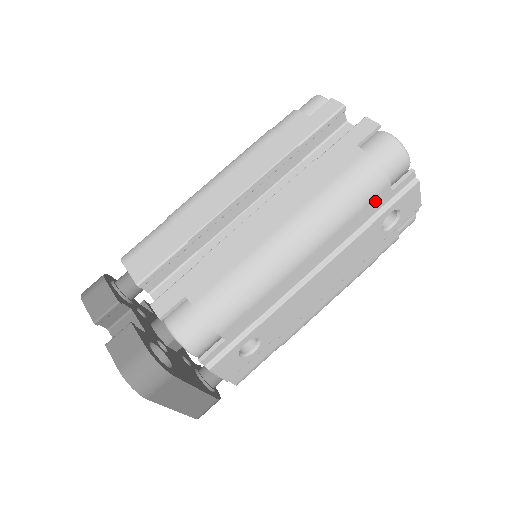
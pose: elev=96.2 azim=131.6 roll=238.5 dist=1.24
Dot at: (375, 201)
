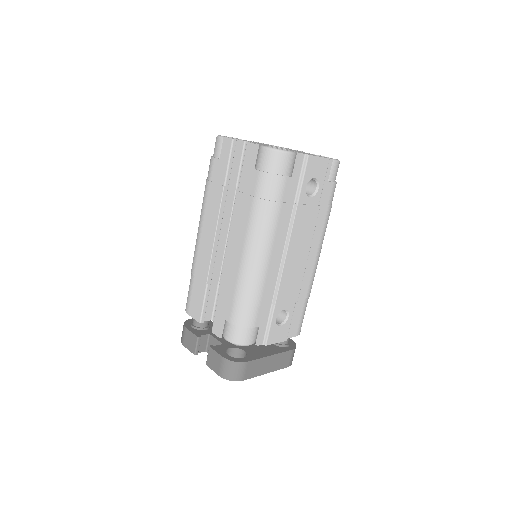
Dot at: (287, 192)
